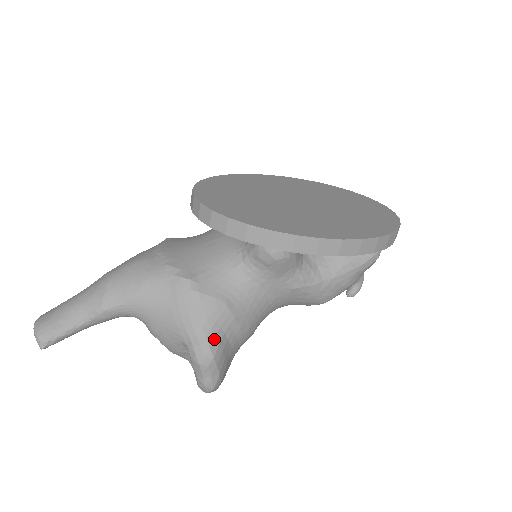
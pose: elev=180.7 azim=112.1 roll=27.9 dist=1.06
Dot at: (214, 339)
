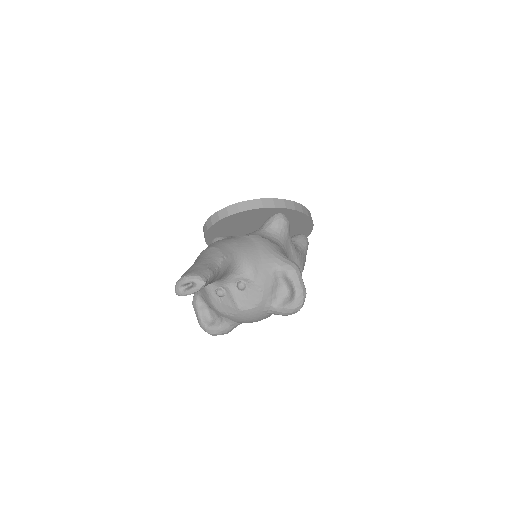
Dot at: (291, 260)
